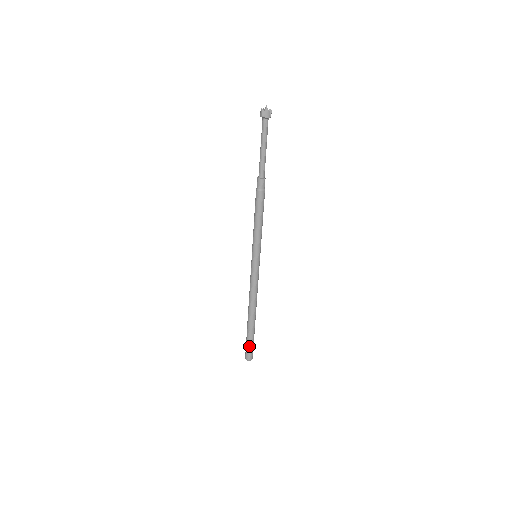
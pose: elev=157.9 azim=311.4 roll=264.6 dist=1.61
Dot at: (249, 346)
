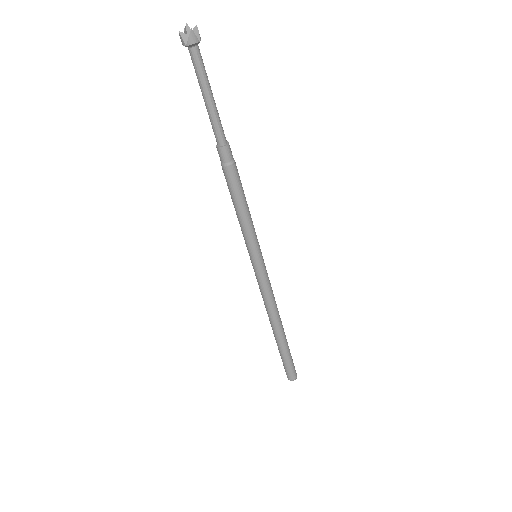
Dot at: (287, 365)
